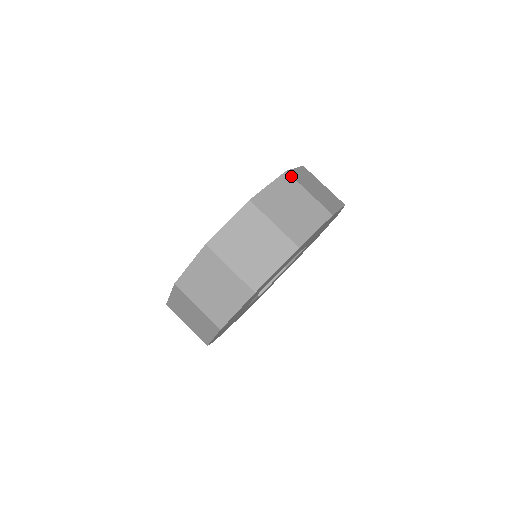
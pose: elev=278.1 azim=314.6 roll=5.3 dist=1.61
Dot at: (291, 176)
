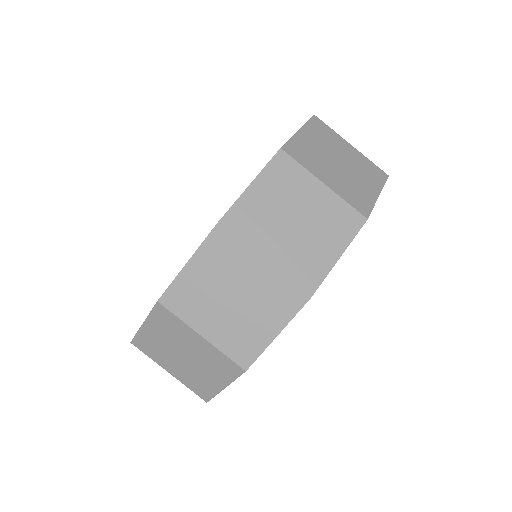
Dot at: (227, 232)
